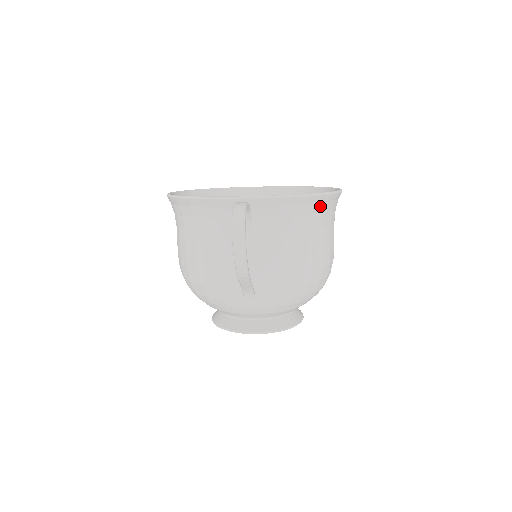
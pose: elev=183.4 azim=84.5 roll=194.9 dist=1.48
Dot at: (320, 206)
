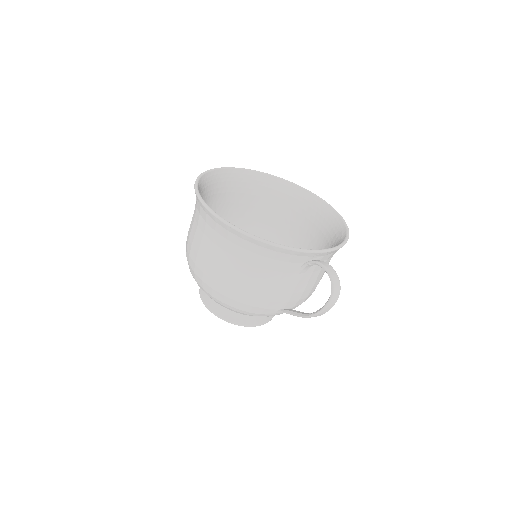
Dot at: occluded
